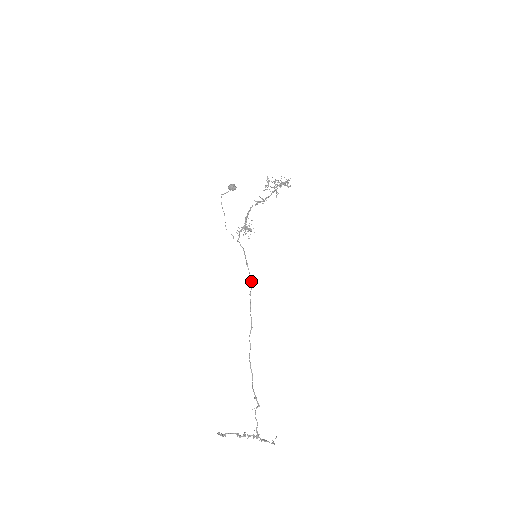
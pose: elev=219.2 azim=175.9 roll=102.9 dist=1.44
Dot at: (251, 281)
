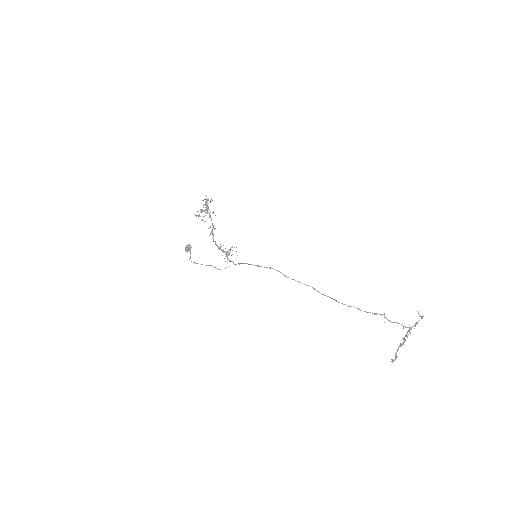
Dot at: occluded
